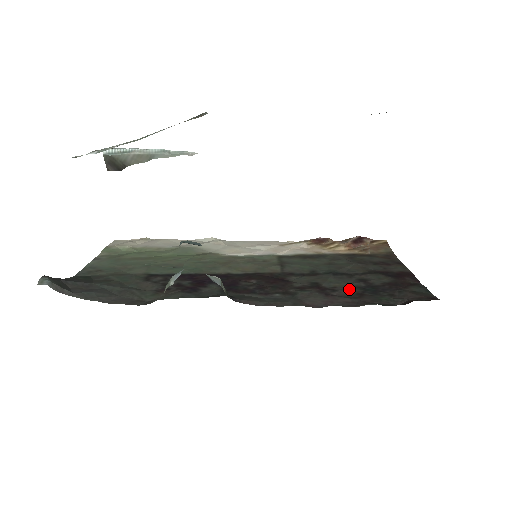
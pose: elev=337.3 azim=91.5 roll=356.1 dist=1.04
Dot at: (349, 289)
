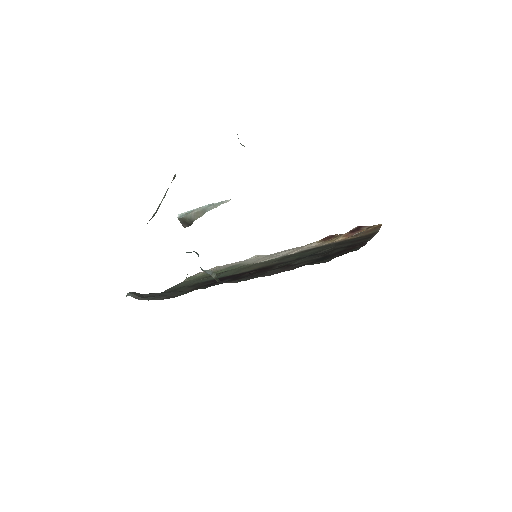
Dot at: (307, 262)
